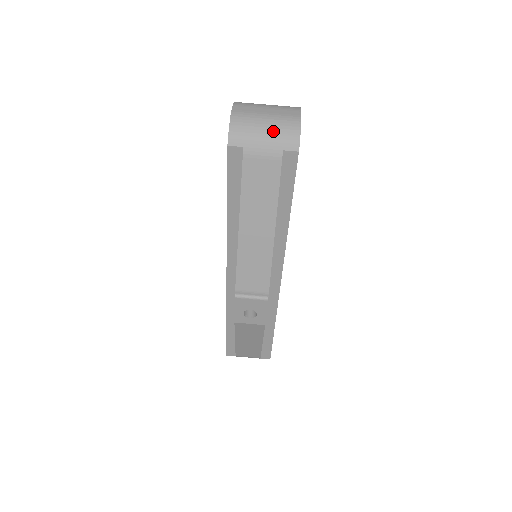
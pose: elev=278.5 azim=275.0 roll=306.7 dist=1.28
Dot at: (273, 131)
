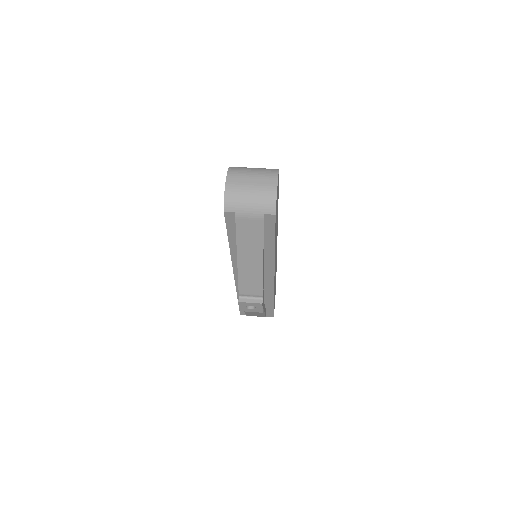
Dot at: (256, 200)
